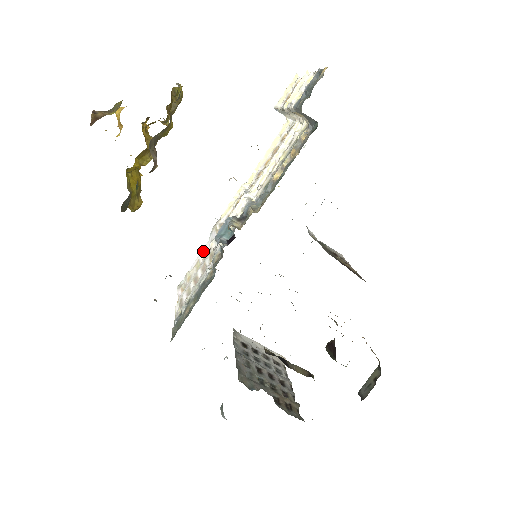
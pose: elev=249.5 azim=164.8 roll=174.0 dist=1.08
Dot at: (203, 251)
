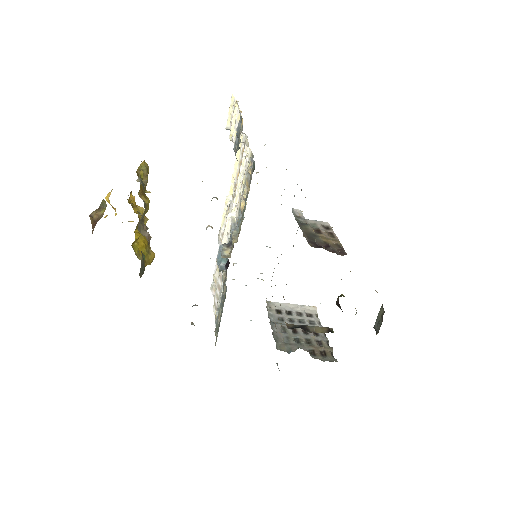
Dot at: occluded
